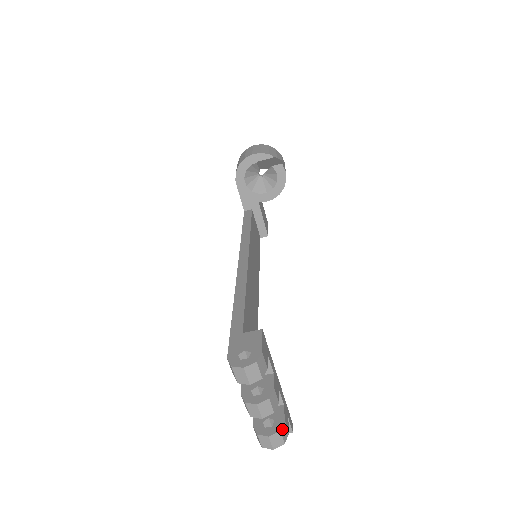
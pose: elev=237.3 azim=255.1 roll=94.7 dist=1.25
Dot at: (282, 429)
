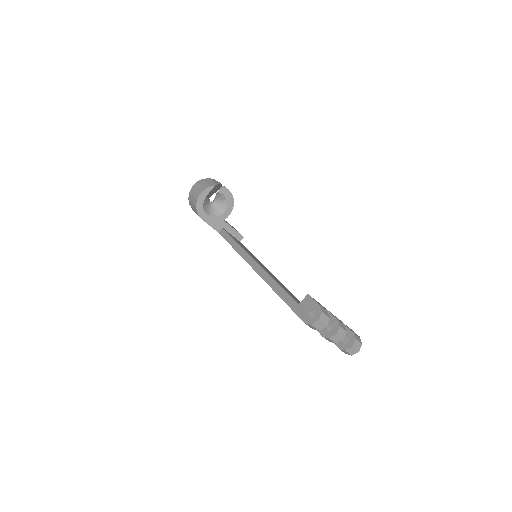
Dot at: (356, 338)
